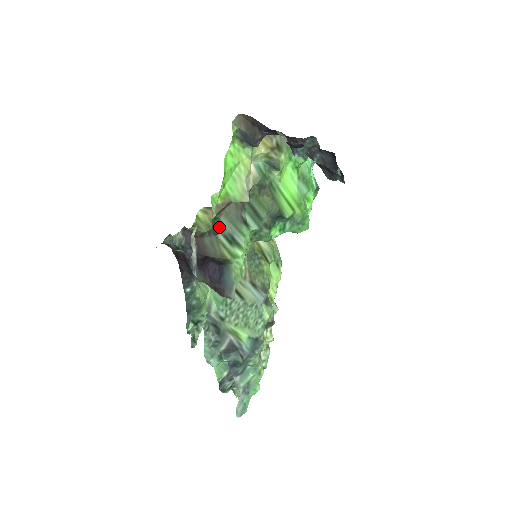
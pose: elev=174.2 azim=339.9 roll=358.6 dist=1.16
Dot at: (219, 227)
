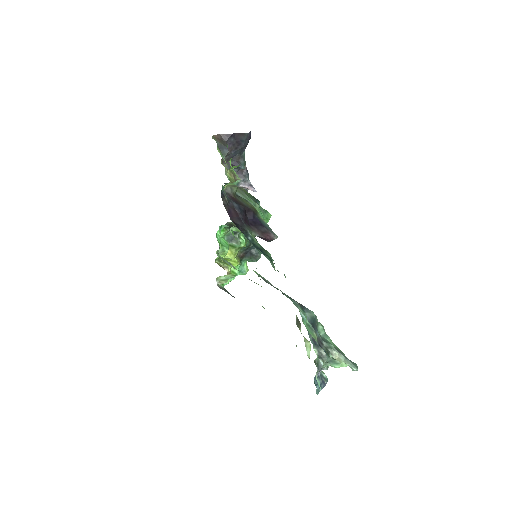
Dot at: occluded
